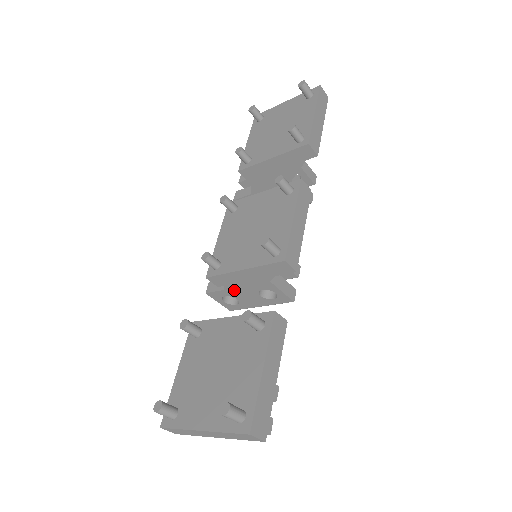
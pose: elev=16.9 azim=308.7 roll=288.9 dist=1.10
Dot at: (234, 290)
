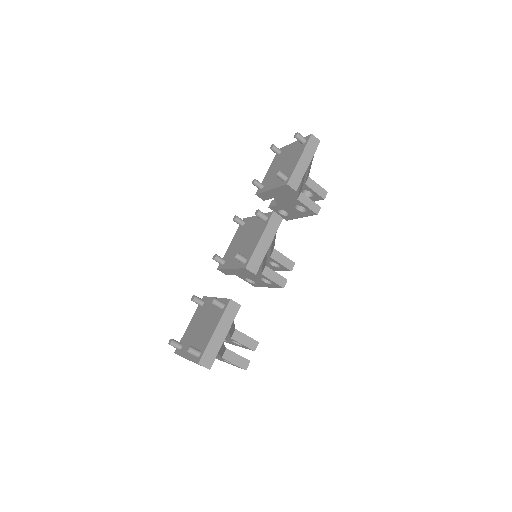
Dot at: (248, 275)
